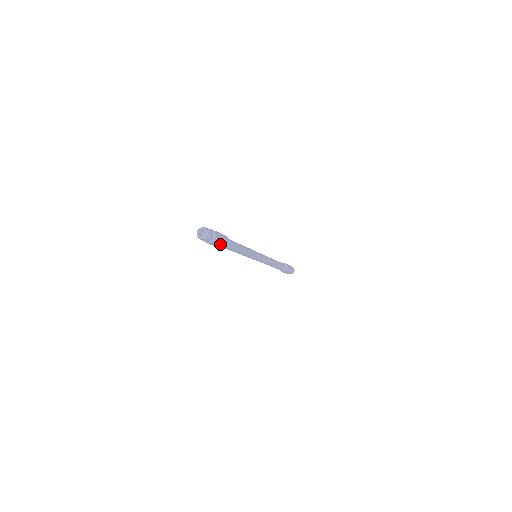
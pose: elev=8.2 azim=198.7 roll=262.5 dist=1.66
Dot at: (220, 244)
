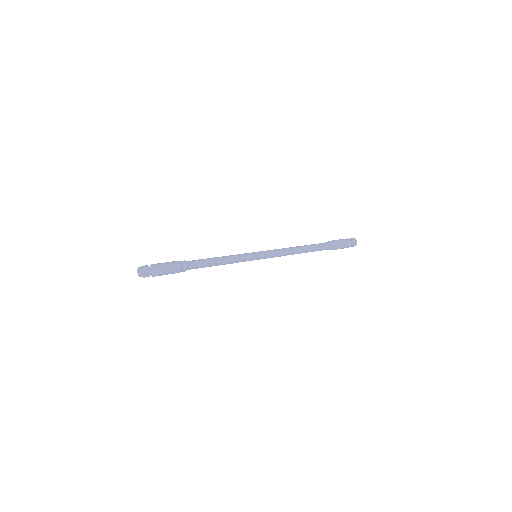
Dot at: (167, 274)
